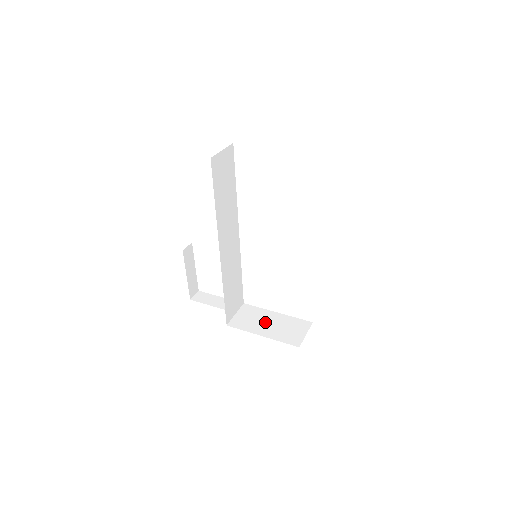
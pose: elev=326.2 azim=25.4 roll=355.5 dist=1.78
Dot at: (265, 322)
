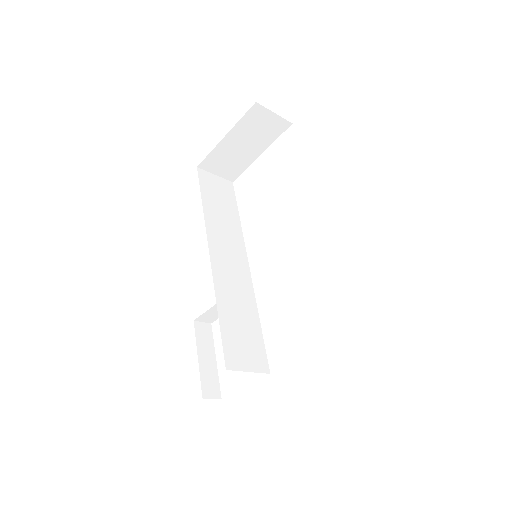
Dot at: occluded
